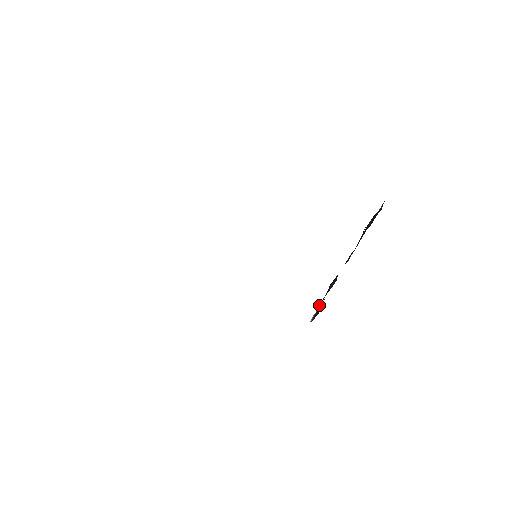
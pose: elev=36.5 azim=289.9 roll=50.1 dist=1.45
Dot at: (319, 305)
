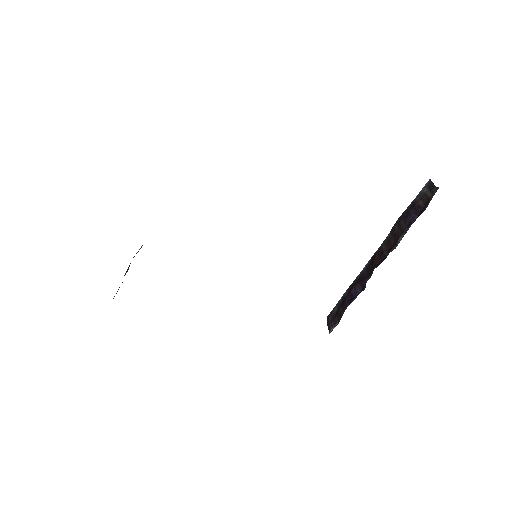
Dot at: (338, 311)
